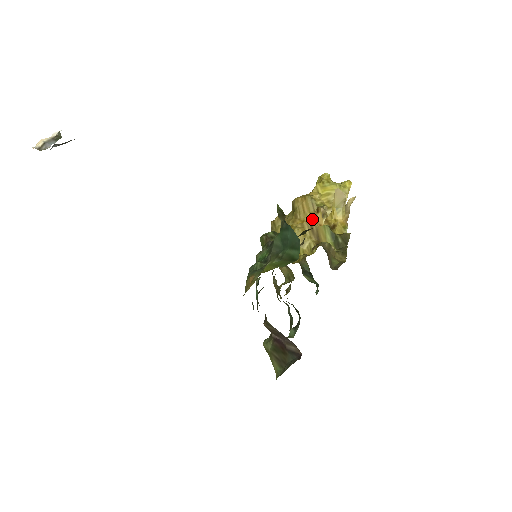
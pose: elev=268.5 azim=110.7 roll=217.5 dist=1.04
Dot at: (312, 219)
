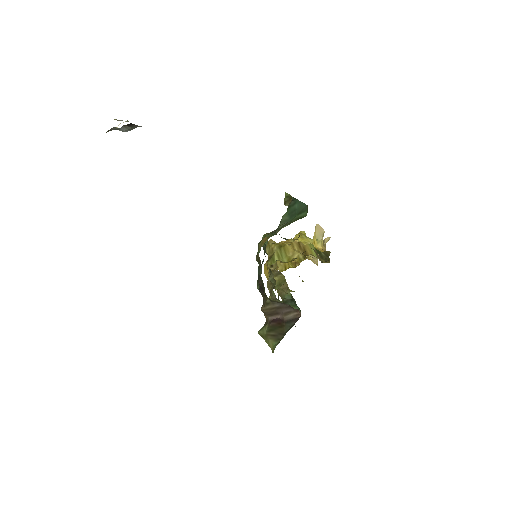
Dot at: occluded
